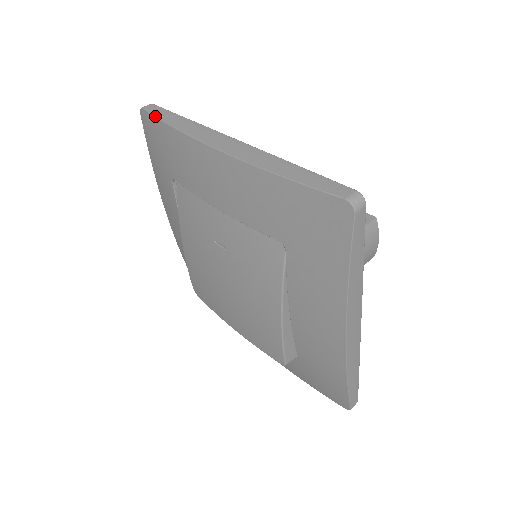
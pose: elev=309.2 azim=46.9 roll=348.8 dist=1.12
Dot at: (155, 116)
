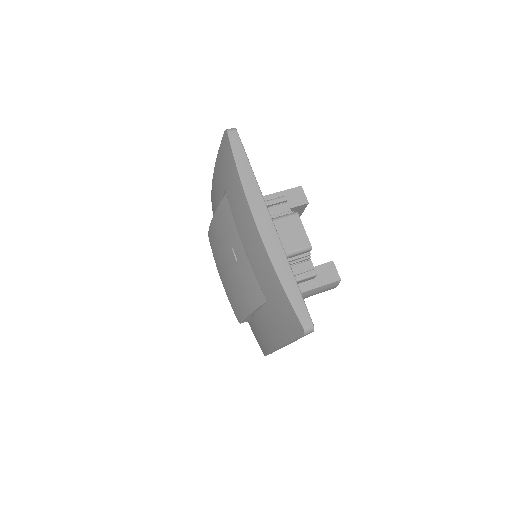
Dot at: (233, 153)
